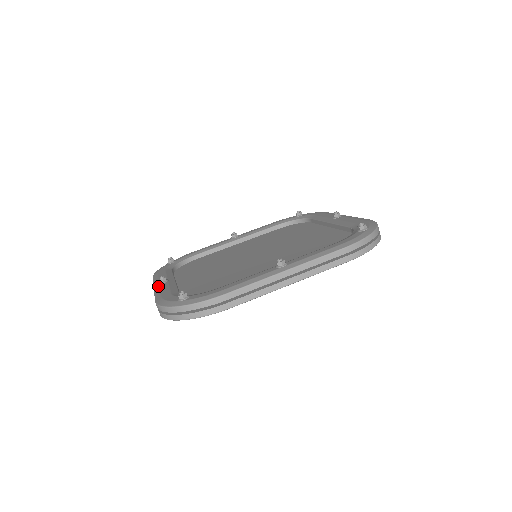
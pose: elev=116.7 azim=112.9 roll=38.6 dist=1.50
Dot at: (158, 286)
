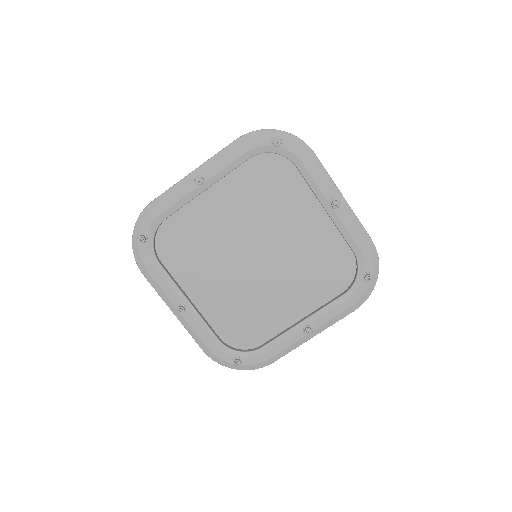
Dot at: (181, 318)
